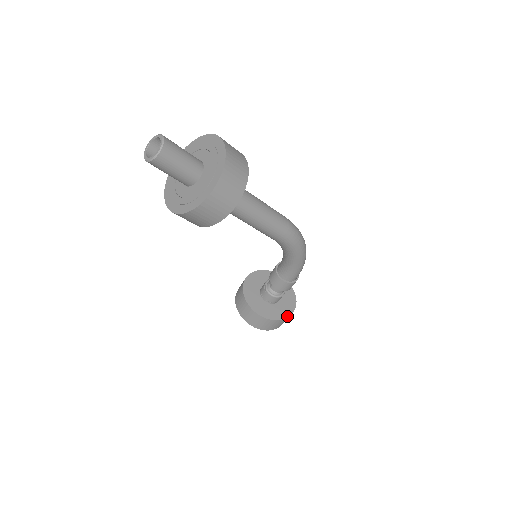
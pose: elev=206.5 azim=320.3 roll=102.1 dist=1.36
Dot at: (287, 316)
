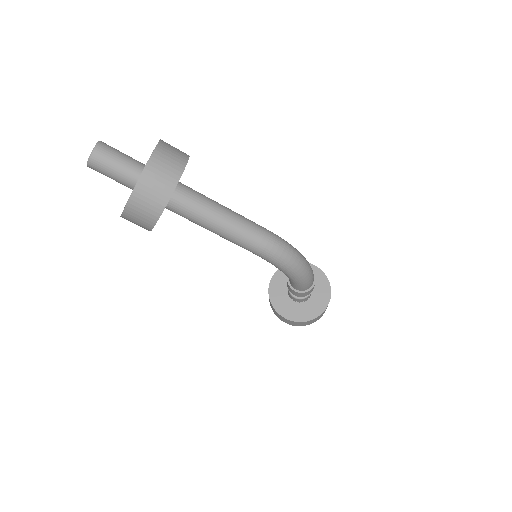
Dot at: (305, 320)
